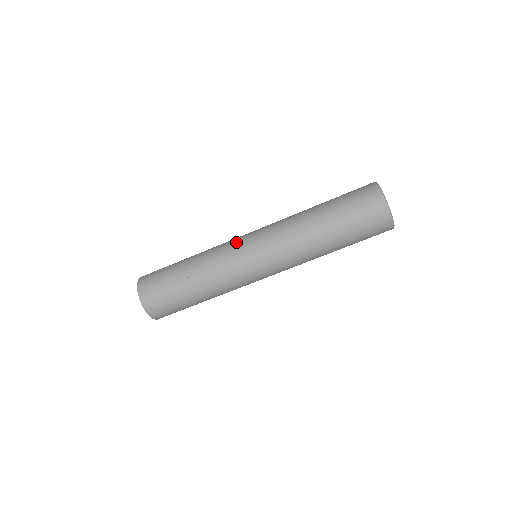
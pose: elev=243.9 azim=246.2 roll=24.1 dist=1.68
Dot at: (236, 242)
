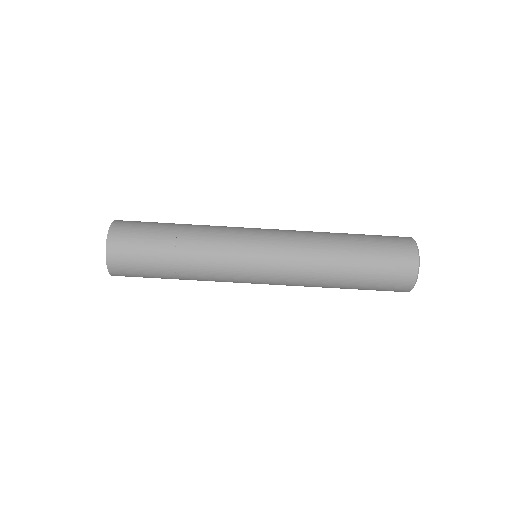
Dot at: occluded
